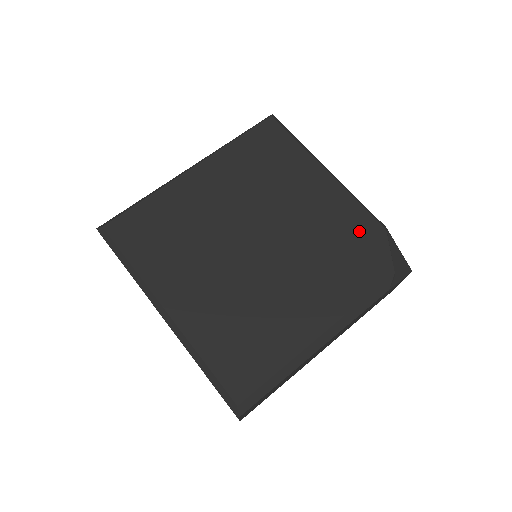
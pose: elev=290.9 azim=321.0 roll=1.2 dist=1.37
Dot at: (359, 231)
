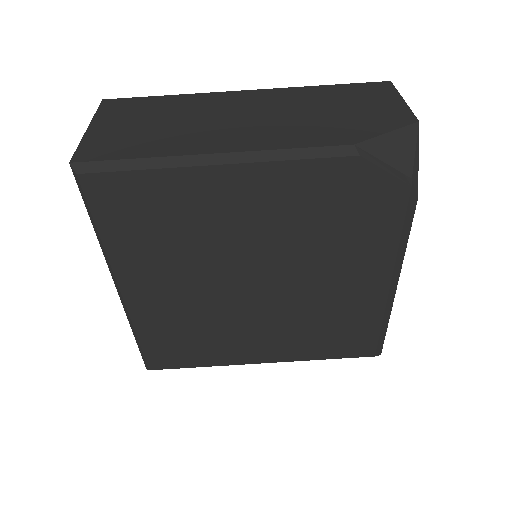
Dot at: (332, 187)
